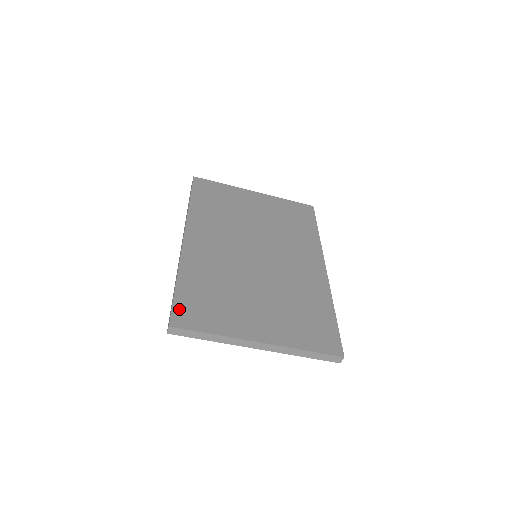
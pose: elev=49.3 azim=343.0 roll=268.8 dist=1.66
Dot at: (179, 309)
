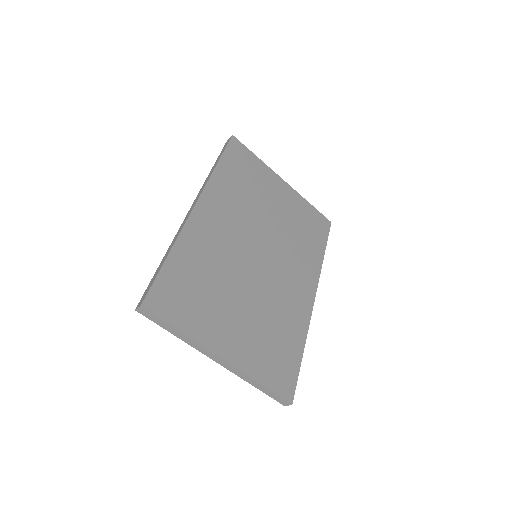
Dot at: (158, 289)
